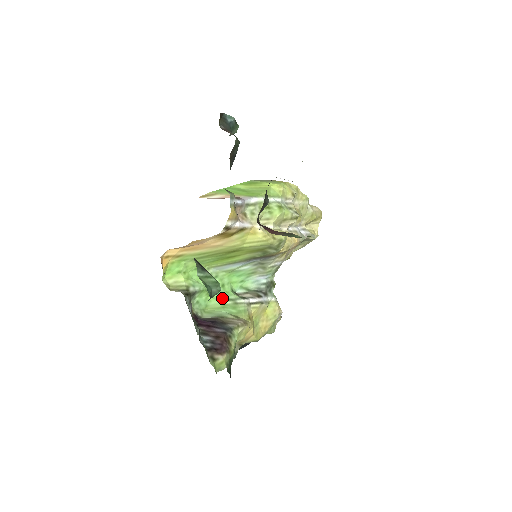
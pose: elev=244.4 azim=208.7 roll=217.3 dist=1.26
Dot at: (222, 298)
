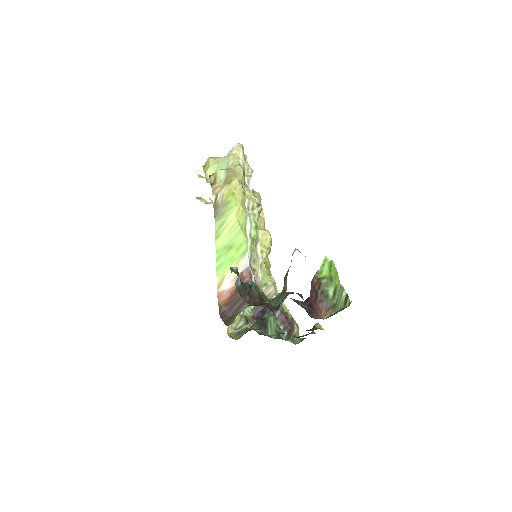
Dot at: occluded
